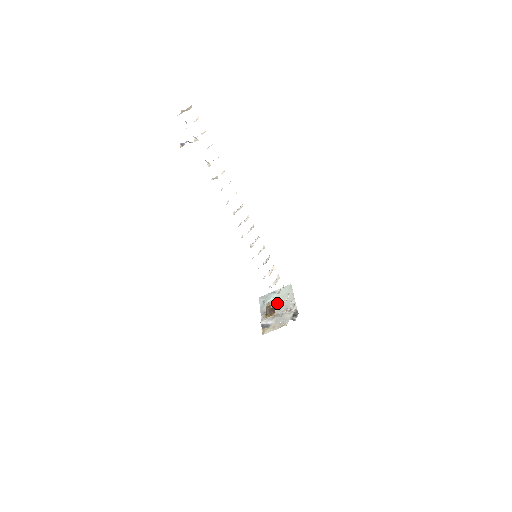
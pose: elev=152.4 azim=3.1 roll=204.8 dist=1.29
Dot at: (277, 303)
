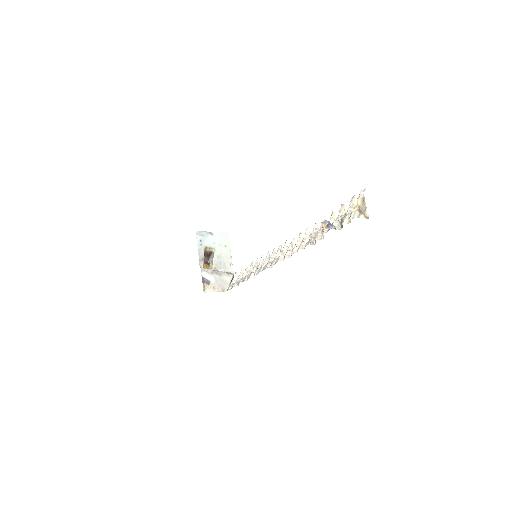
Dot at: (215, 253)
